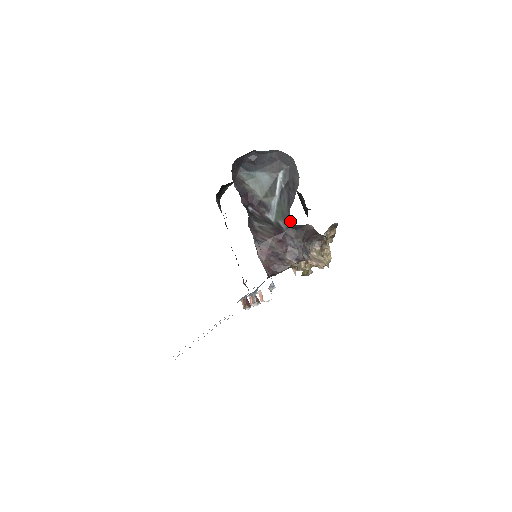
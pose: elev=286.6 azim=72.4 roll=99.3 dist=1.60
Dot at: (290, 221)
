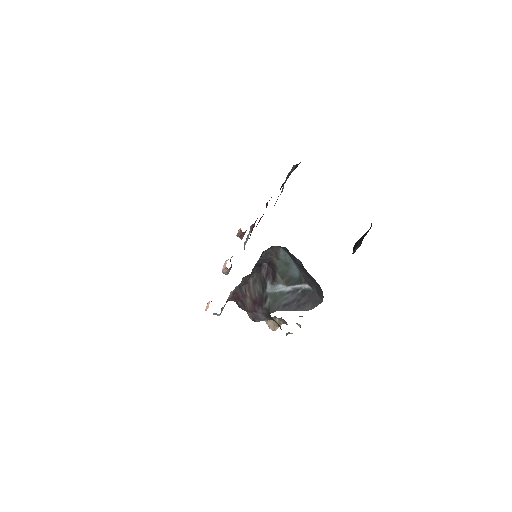
Dot at: (270, 313)
